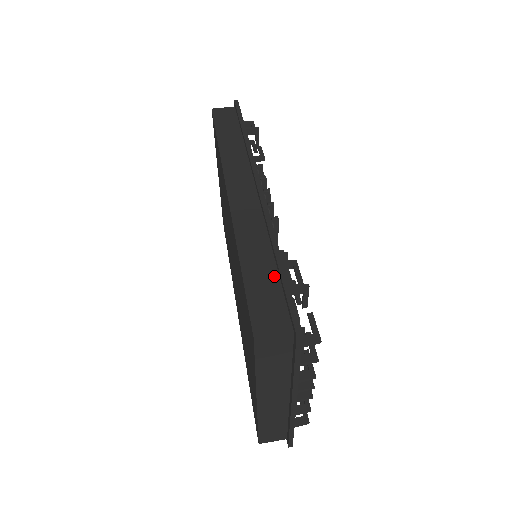
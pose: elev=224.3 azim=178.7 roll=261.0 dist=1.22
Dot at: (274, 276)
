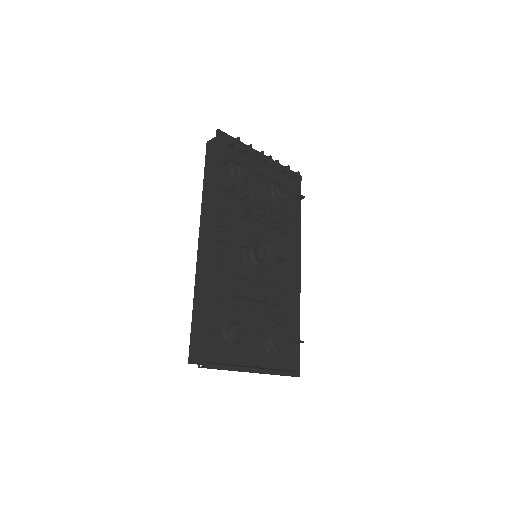
Dot at: occluded
